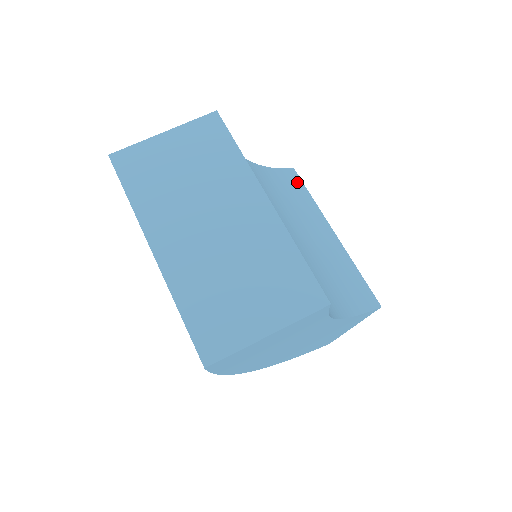
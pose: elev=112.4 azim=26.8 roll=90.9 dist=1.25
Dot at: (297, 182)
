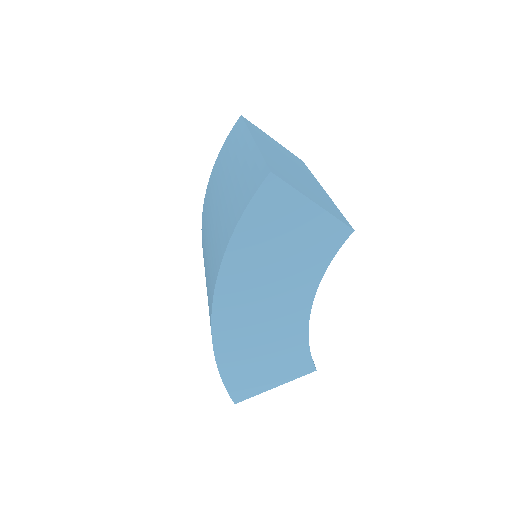
Dot at: occluded
